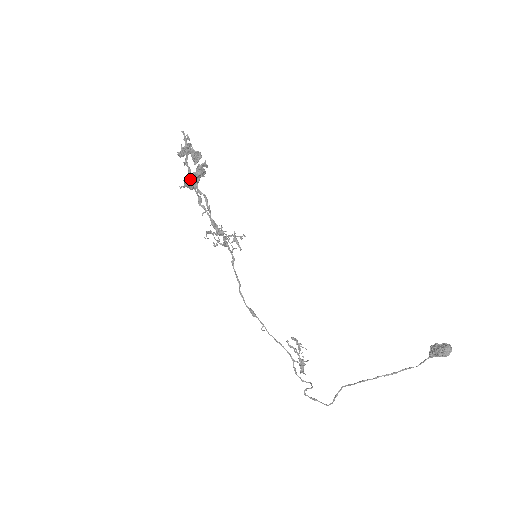
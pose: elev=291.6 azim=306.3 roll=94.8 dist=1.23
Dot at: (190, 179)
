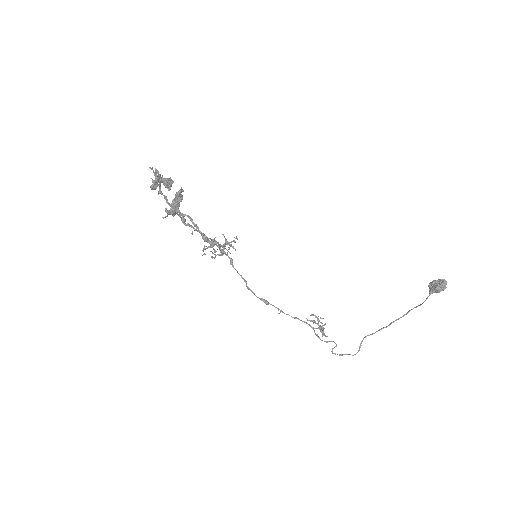
Dot at: (170, 206)
